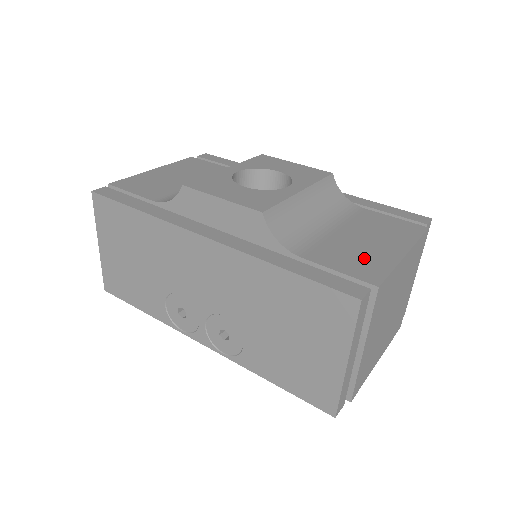
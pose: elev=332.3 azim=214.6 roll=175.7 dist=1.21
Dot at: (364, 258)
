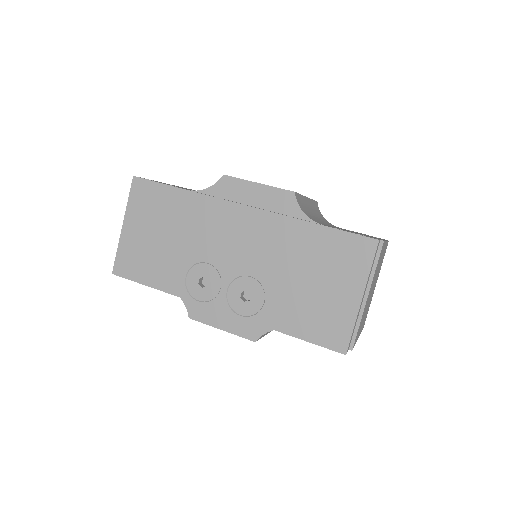
Dot at: occluded
